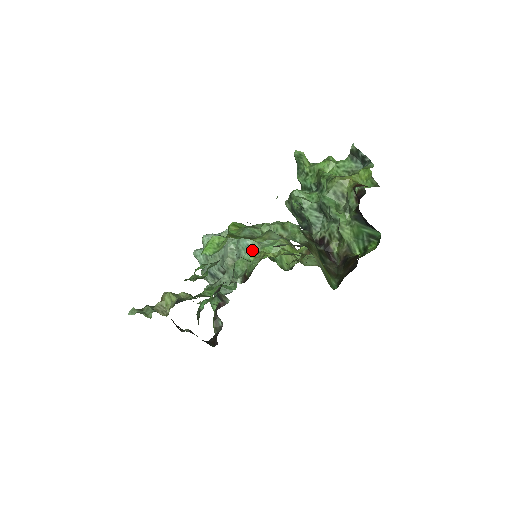
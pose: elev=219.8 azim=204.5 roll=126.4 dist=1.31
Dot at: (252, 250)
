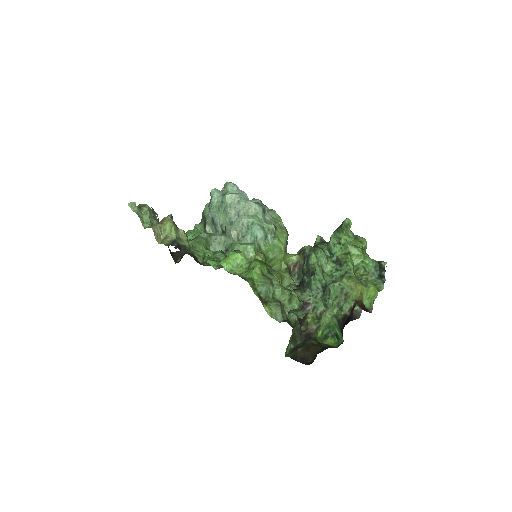
Dot at: (257, 244)
